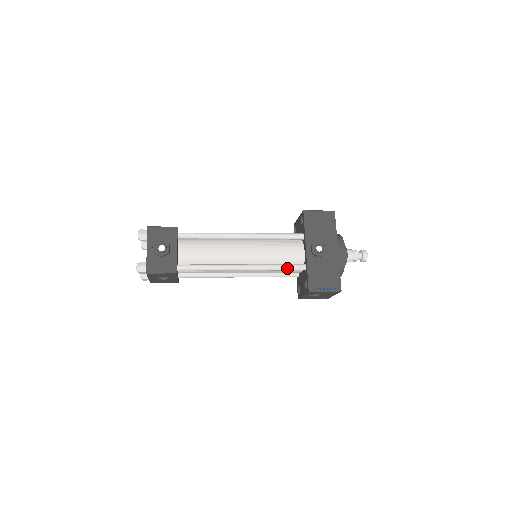
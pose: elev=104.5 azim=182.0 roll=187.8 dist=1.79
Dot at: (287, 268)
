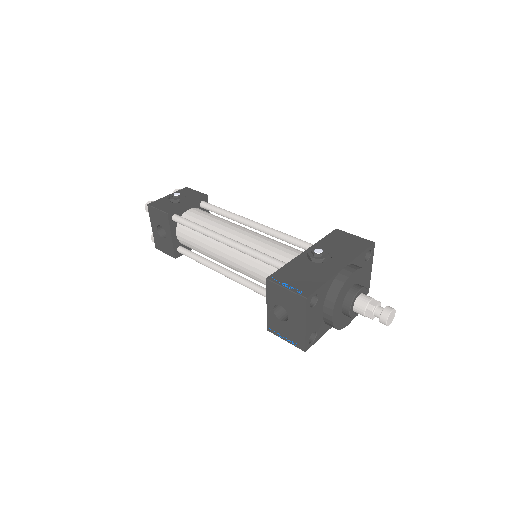
Dot at: (268, 258)
